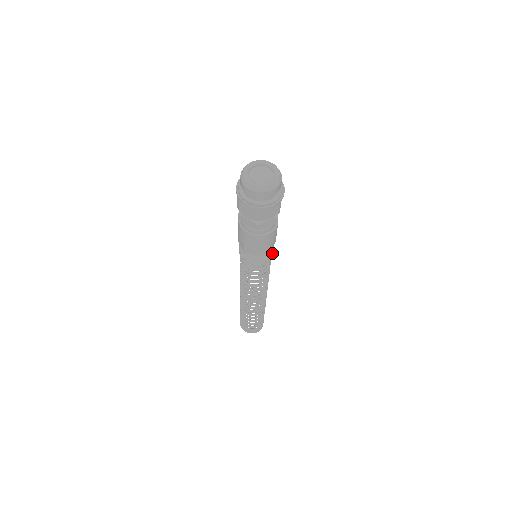
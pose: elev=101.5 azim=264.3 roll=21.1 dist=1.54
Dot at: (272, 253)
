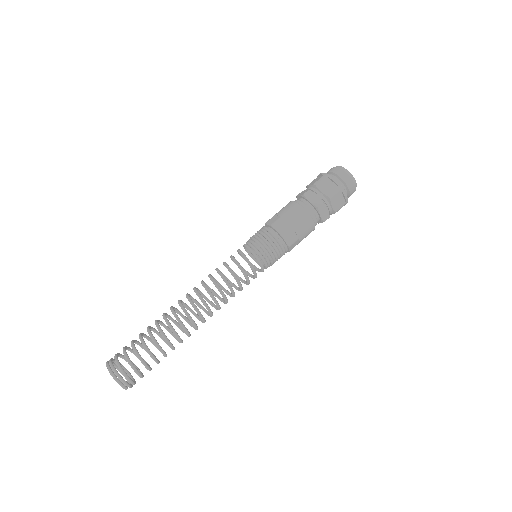
Dot at: (275, 251)
